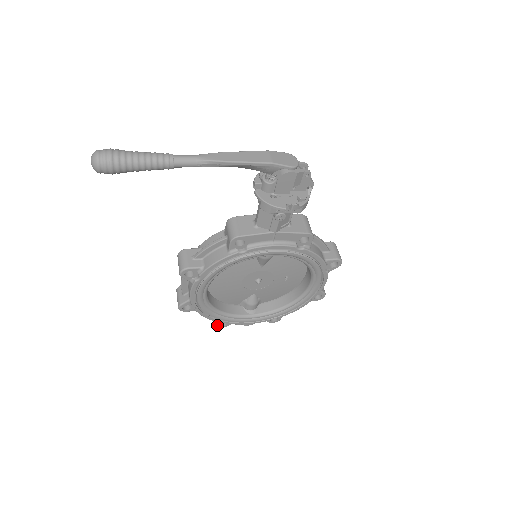
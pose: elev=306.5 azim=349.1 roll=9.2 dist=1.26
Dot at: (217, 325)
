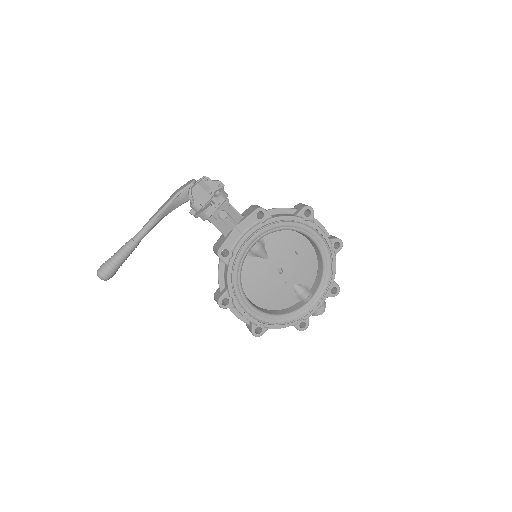
Dot at: (300, 329)
